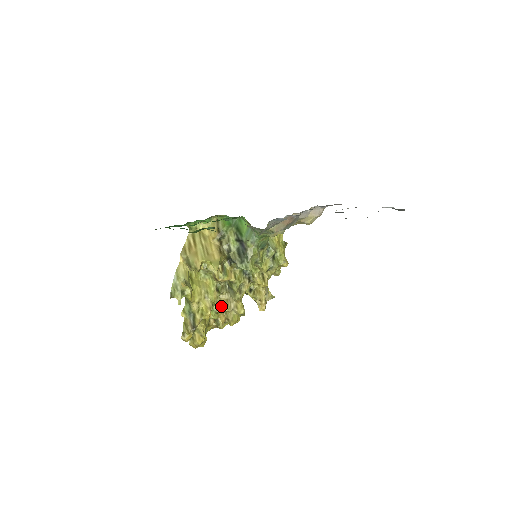
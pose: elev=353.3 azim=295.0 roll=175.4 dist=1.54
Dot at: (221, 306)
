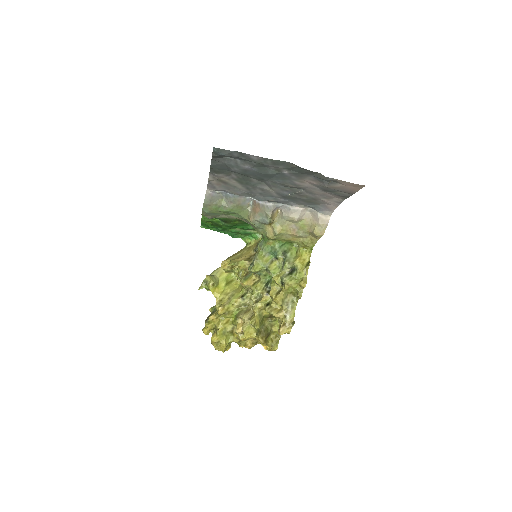
Dot at: (242, 313)
